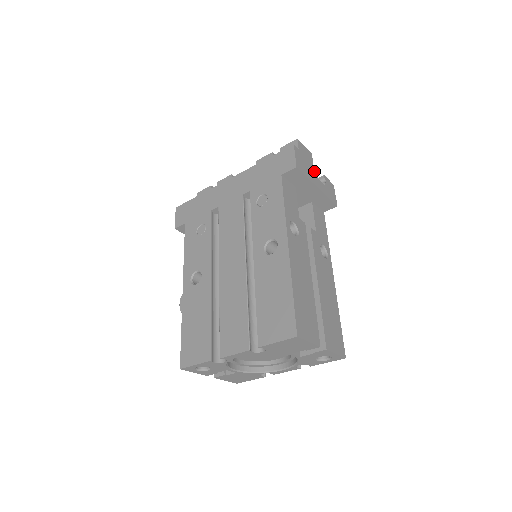
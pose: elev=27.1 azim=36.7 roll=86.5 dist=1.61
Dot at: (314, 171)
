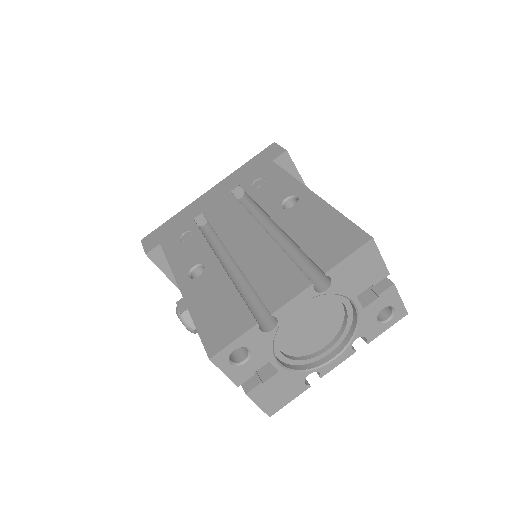
Dot at: occluded
